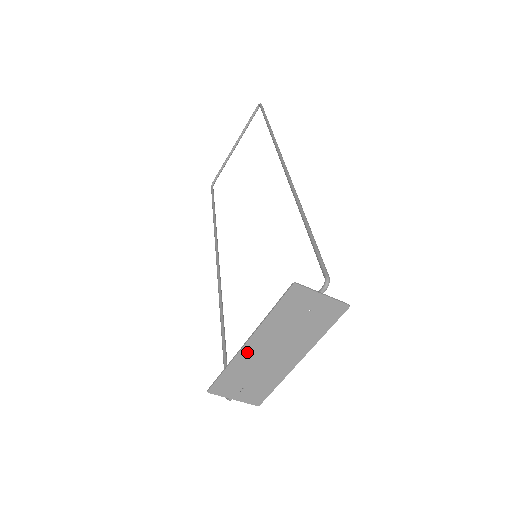
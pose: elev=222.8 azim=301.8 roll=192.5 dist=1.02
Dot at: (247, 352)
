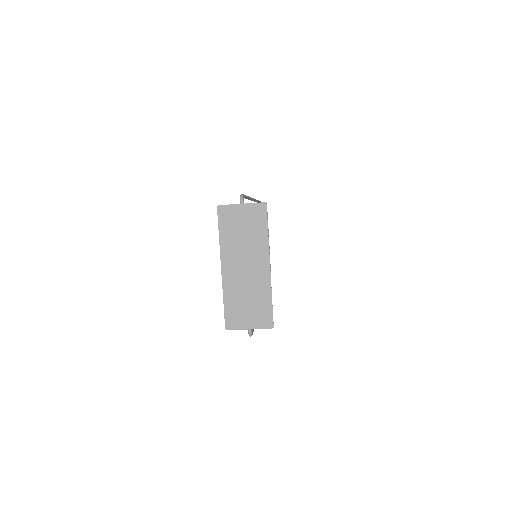
Dot at: (227, 277)
